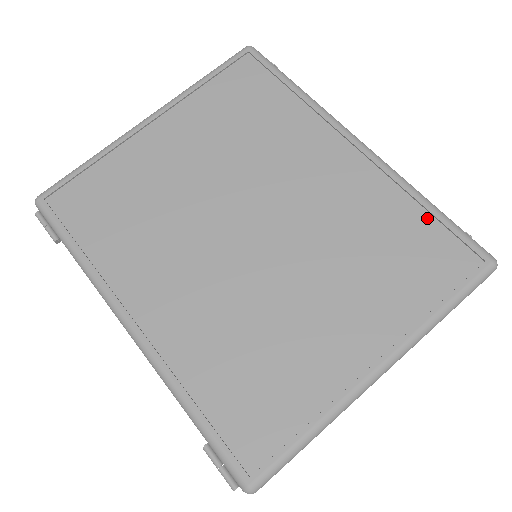
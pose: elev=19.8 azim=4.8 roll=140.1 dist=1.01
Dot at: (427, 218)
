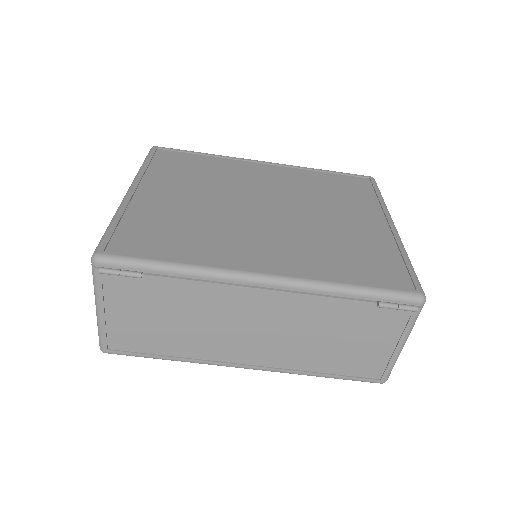
Dot at: (331, 174)
